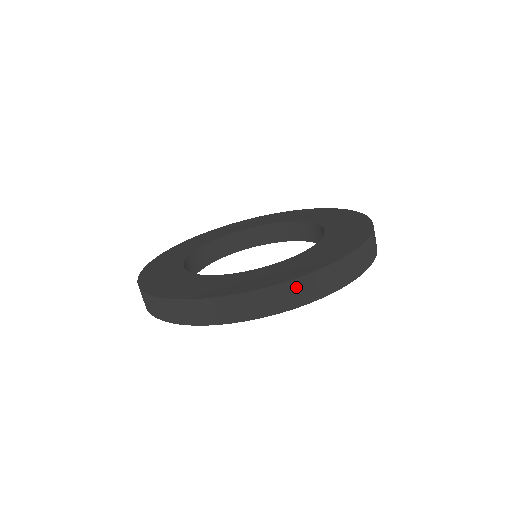
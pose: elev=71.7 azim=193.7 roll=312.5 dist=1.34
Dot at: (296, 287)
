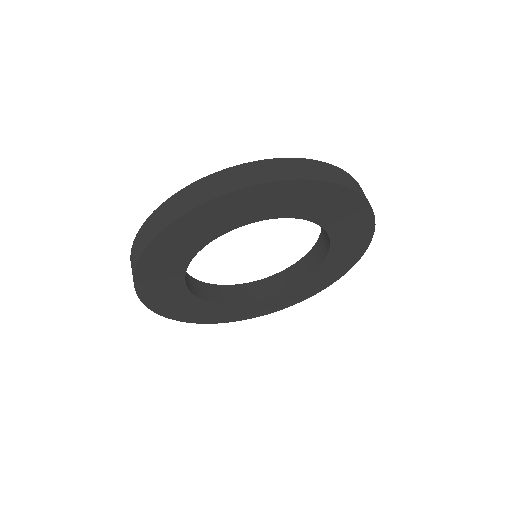
Dot at: (235, 173)
